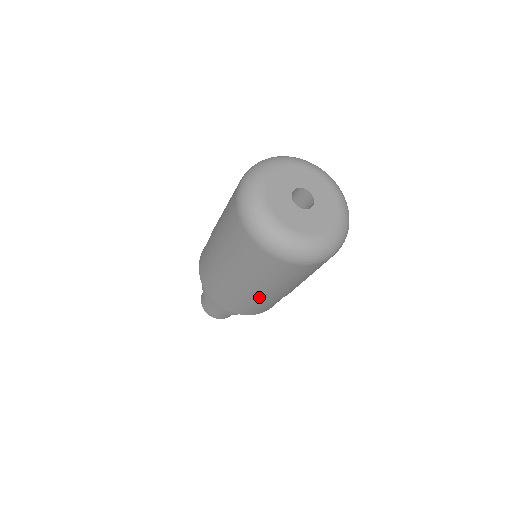
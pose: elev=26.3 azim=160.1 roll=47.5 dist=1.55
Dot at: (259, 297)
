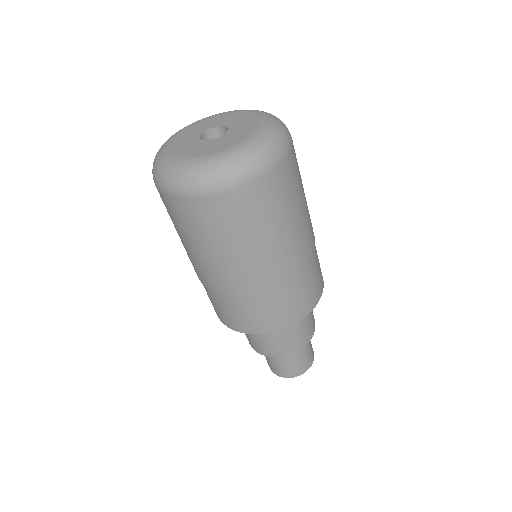
Dot at: (246, 285)
